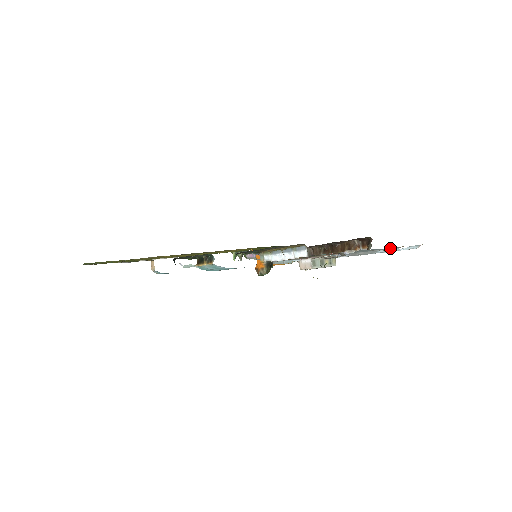
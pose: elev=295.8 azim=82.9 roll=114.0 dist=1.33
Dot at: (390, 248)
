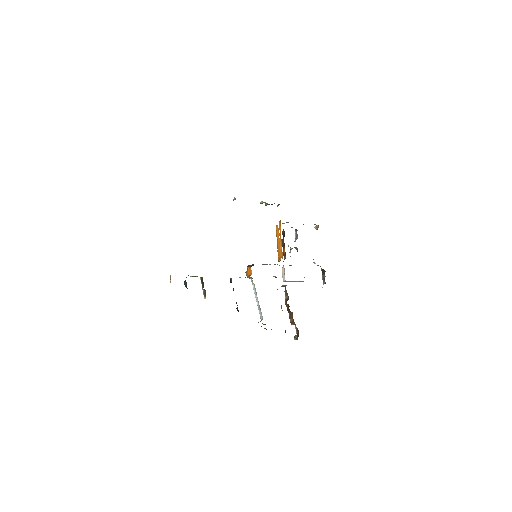
Dot at: occluded
